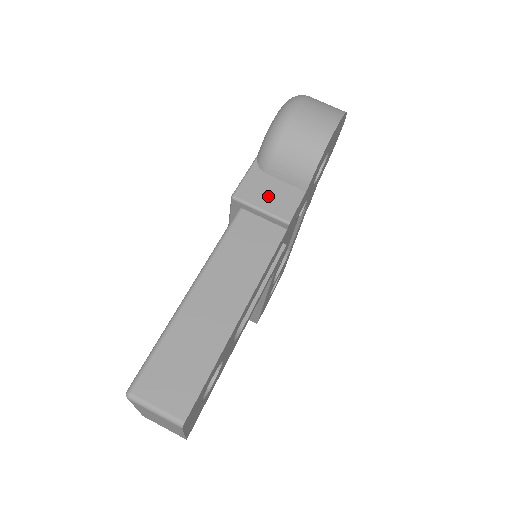
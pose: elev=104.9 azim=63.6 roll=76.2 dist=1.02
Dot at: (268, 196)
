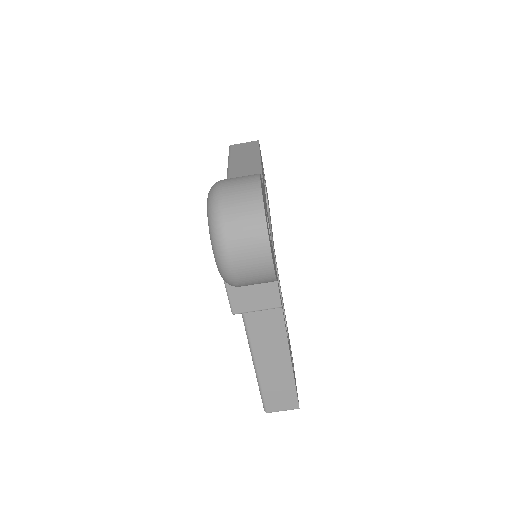
Dot at: (255, 300)
